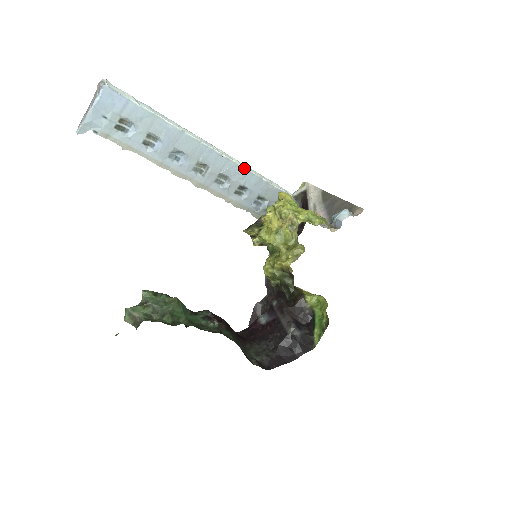
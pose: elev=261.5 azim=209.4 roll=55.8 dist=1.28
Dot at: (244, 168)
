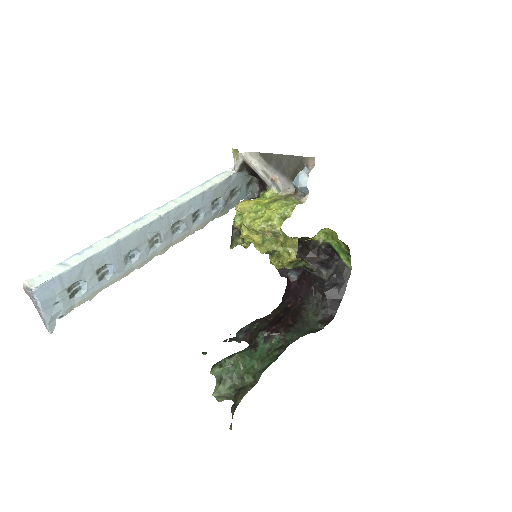
Dot at: (184, 202)
